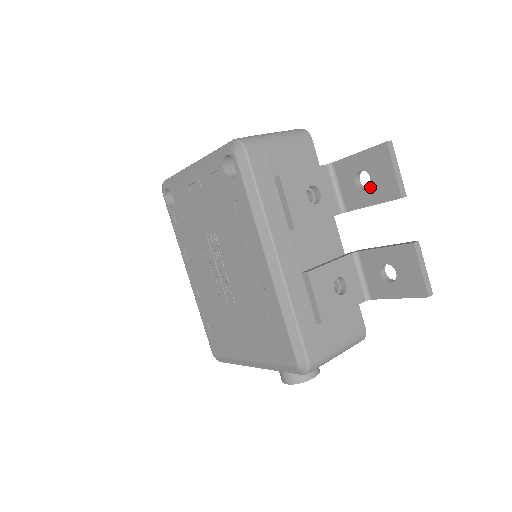
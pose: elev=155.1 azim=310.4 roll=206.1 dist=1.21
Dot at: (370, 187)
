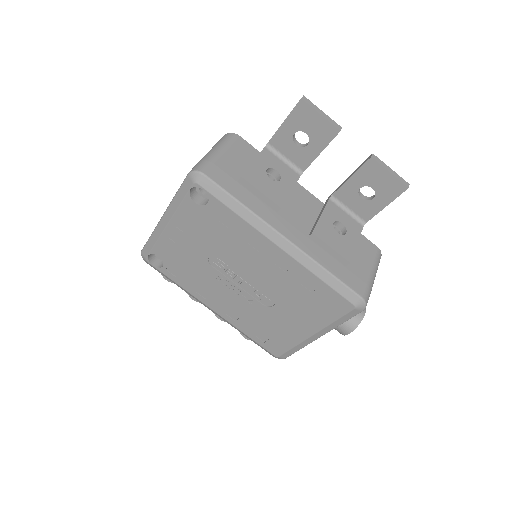
Dot at: (310, 140)
